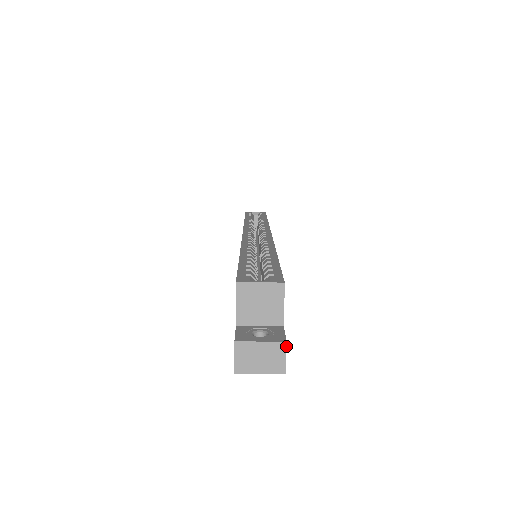
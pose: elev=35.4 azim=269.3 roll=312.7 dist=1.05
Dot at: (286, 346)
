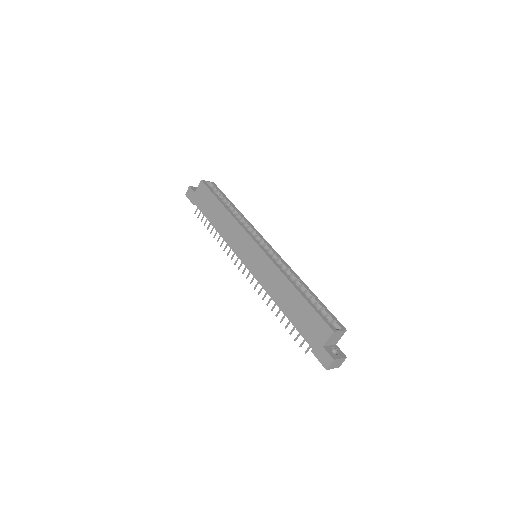
Dot at: occluded
